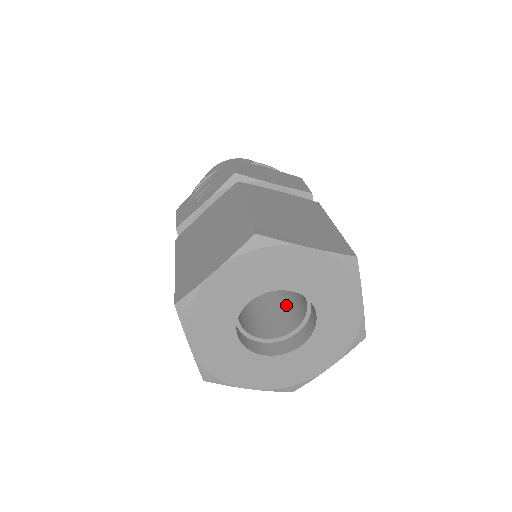
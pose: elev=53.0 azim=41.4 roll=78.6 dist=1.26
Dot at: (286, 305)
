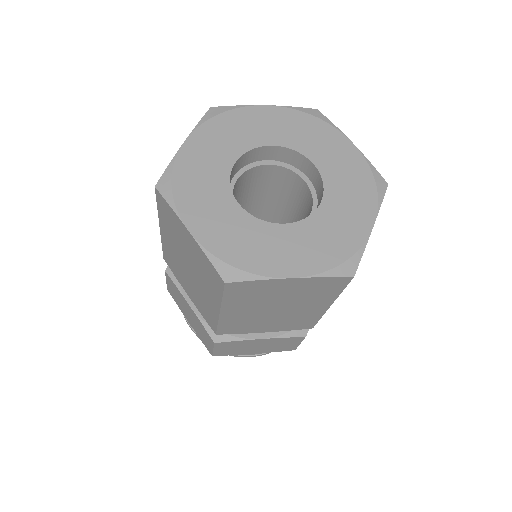
Dot at: occluded
